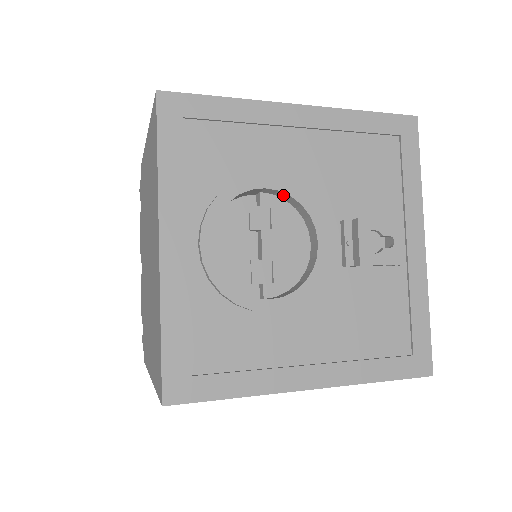
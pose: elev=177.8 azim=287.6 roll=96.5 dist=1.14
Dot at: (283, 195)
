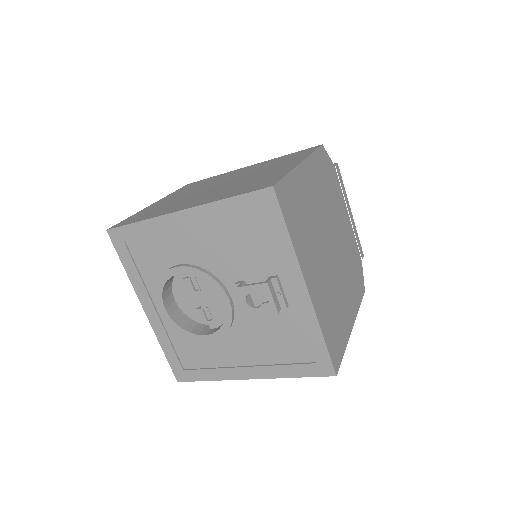
Dot at: (194, 272)
